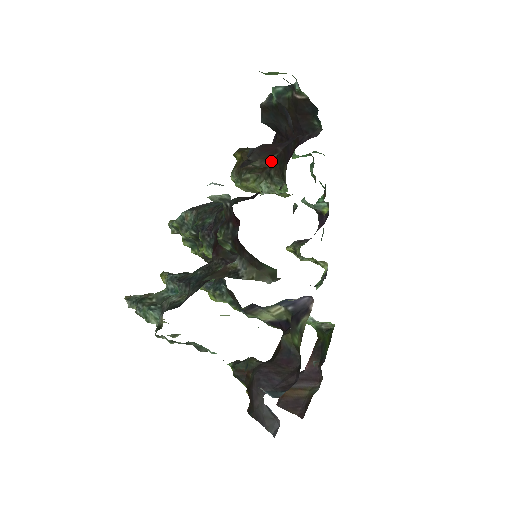
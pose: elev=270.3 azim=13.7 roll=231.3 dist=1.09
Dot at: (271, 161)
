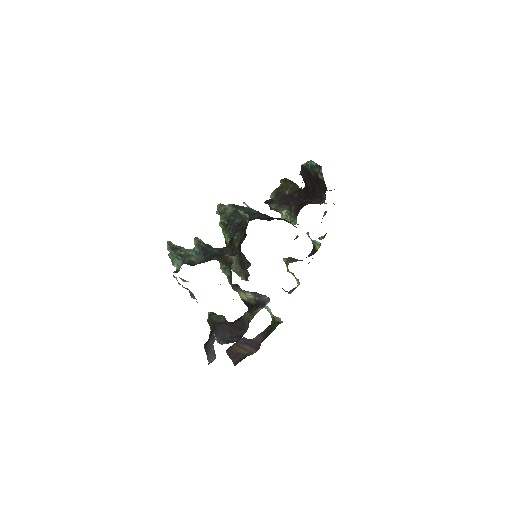
Dot at: occluded
